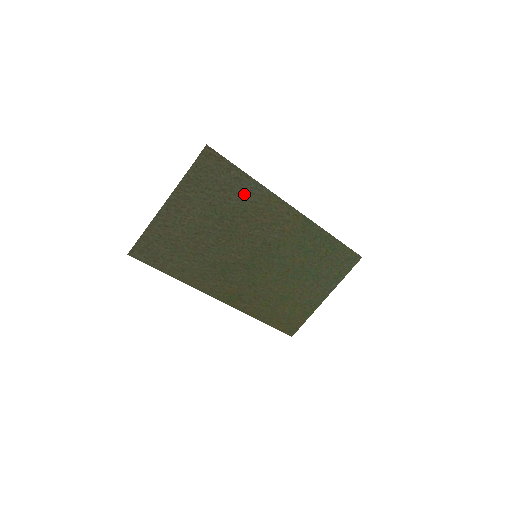
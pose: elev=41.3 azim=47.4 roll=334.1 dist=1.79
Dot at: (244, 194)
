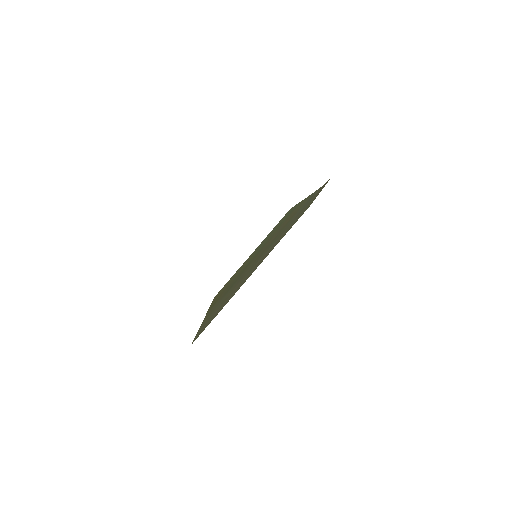
Dot at: (301, 208)
